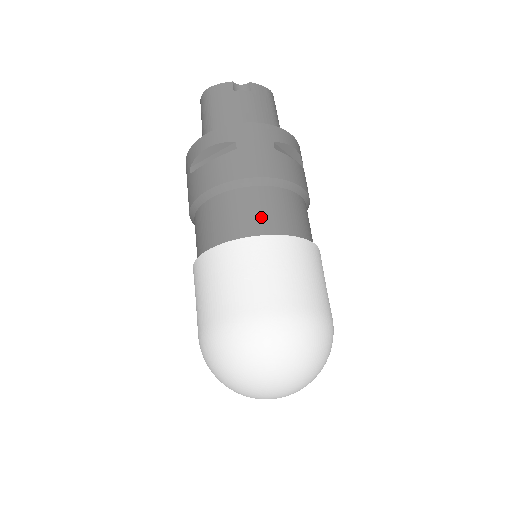
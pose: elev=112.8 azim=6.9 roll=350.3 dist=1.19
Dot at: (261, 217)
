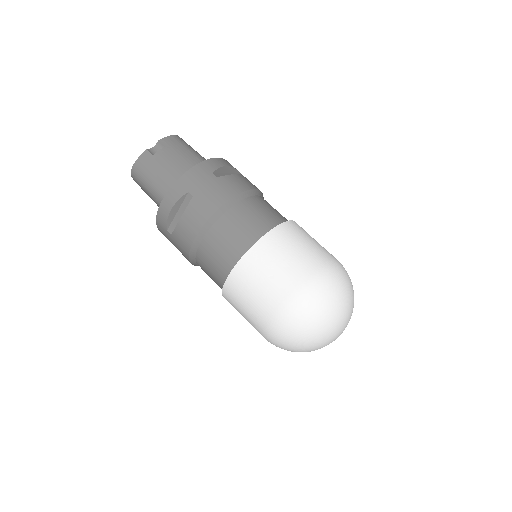
Dot at: (246, 230)
